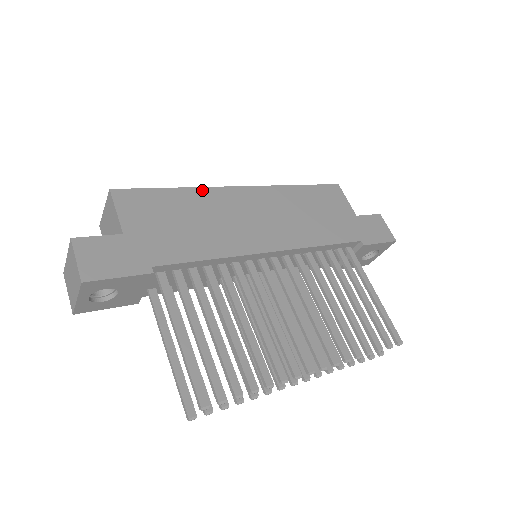
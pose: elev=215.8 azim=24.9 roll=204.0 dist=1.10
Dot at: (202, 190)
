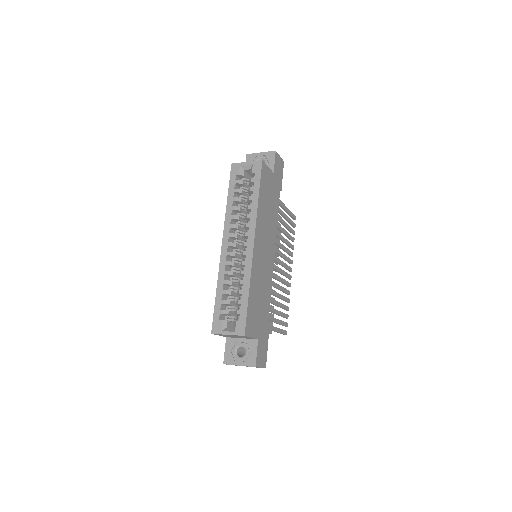
Dot at: (252, 276)
